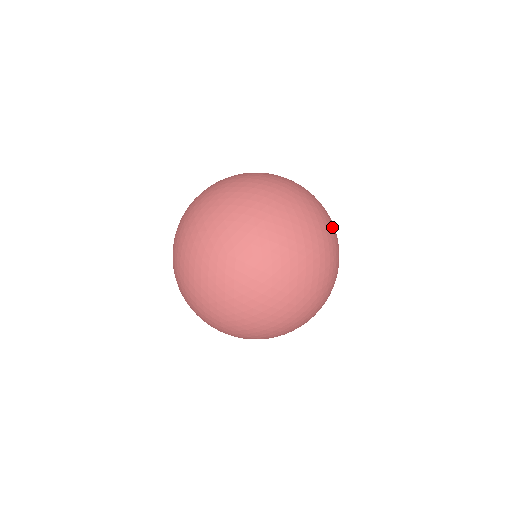
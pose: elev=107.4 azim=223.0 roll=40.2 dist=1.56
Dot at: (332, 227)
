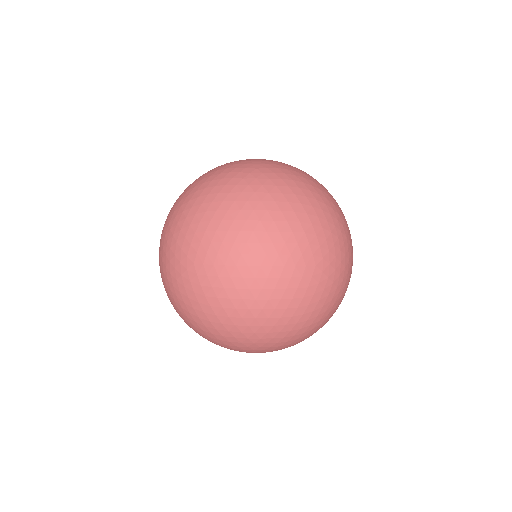
Dot at: occluded
